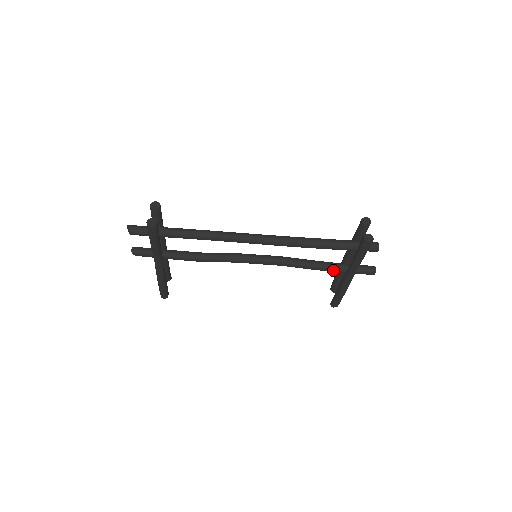
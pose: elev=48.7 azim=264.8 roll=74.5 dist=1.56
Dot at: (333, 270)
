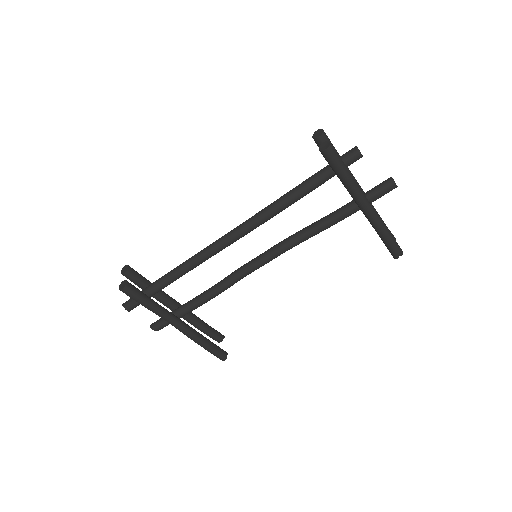
Dot at: (345, 214)
